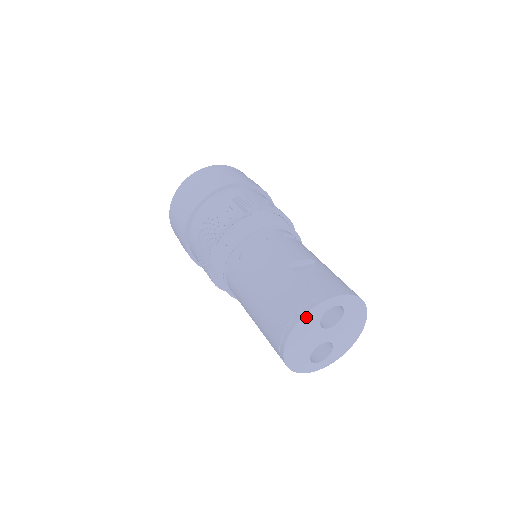
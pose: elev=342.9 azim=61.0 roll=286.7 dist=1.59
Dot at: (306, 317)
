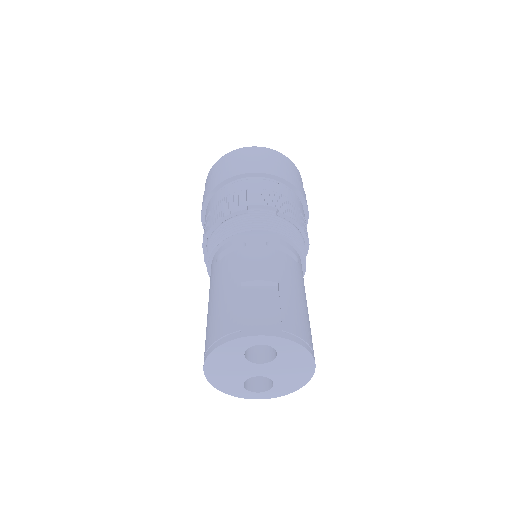
Dot at: (222, 348)
